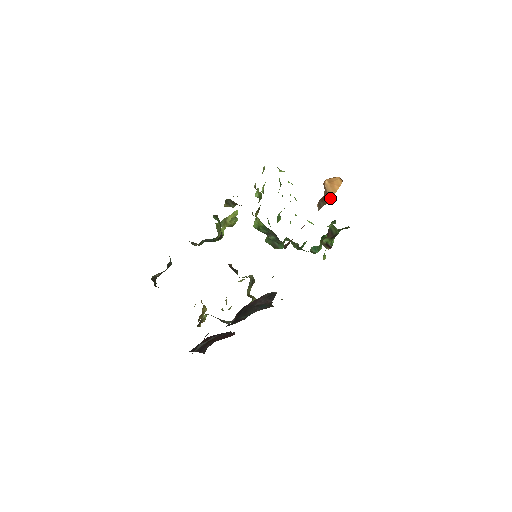
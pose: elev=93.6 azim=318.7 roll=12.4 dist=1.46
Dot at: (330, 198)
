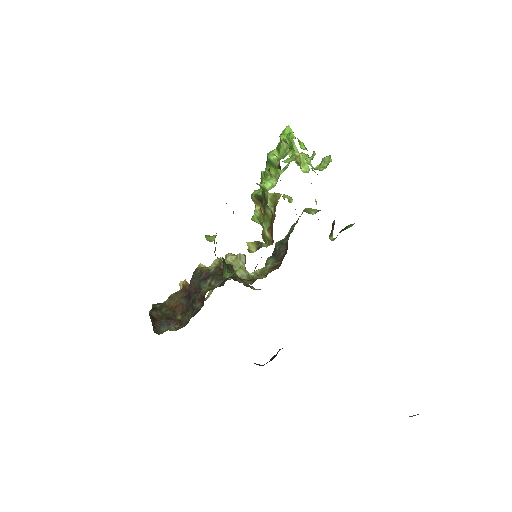
Dot at: occluded
